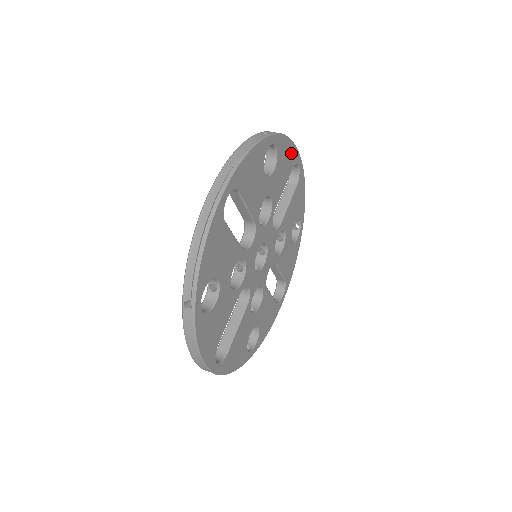
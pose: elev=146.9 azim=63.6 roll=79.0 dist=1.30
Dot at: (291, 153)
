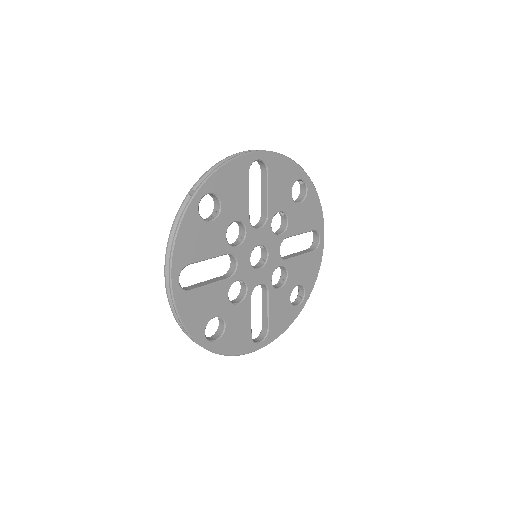
Dot at: (318, 215)
